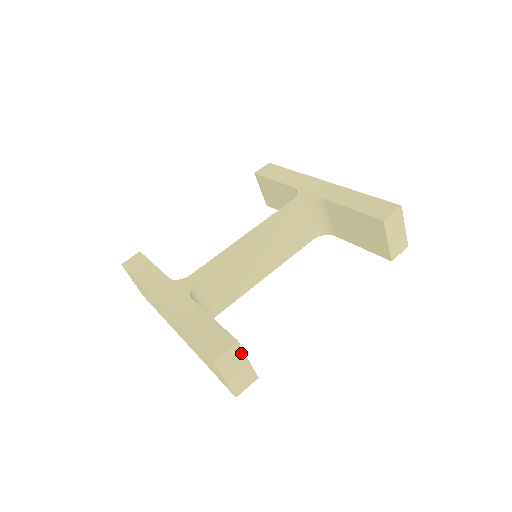
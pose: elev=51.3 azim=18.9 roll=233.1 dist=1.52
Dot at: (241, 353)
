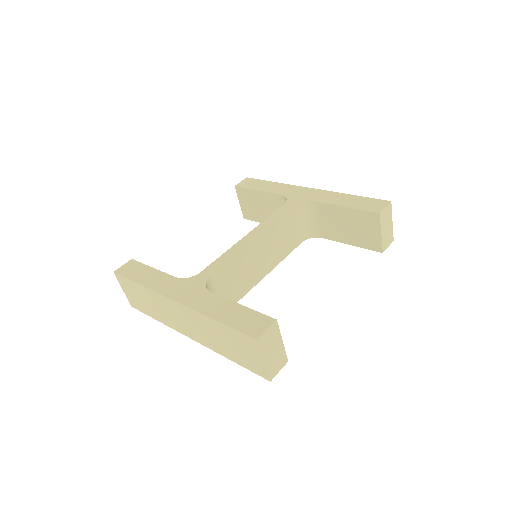
Dot at: (278, 333)
